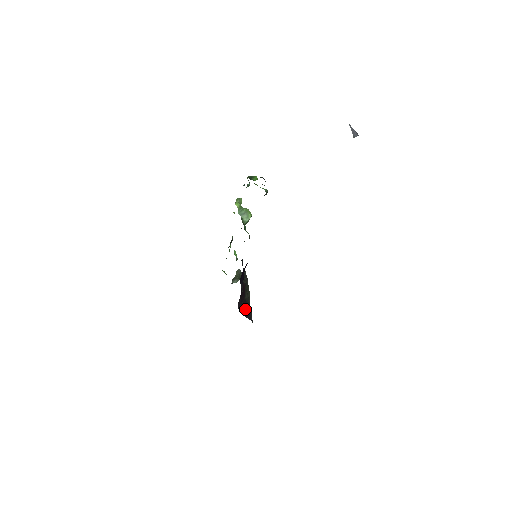
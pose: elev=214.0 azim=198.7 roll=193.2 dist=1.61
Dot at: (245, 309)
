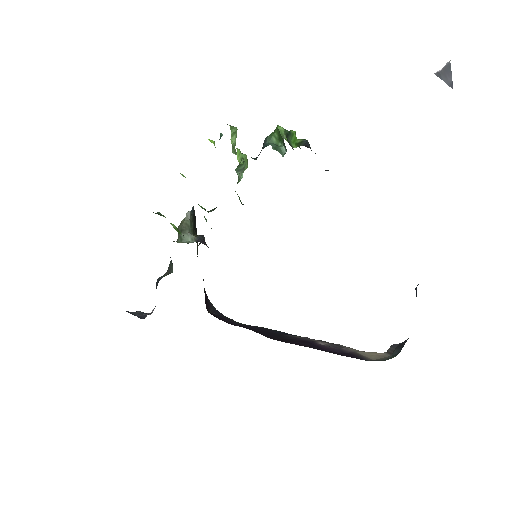
Dot at: (204, 290)
